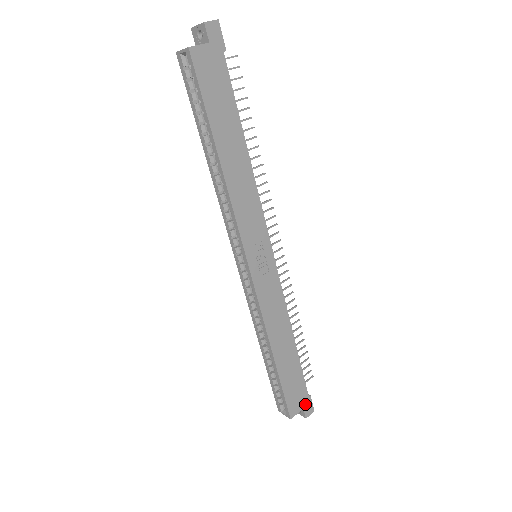
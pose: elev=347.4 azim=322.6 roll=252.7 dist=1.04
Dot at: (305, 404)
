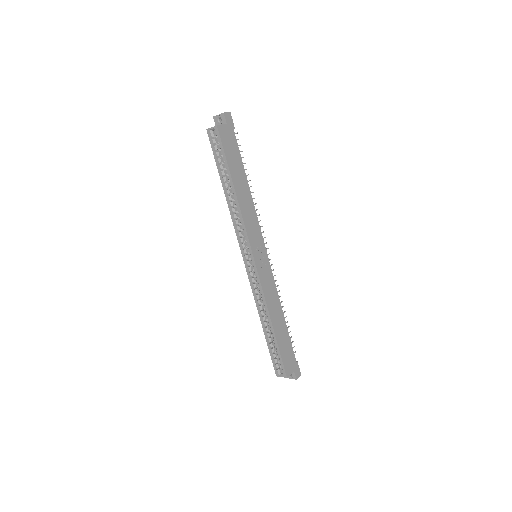
Dot at: (295, 368)
